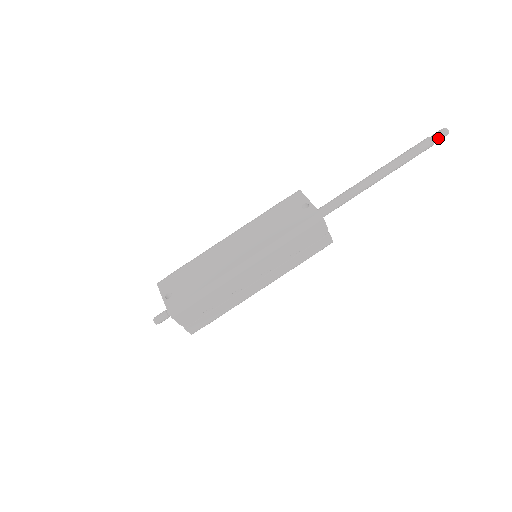
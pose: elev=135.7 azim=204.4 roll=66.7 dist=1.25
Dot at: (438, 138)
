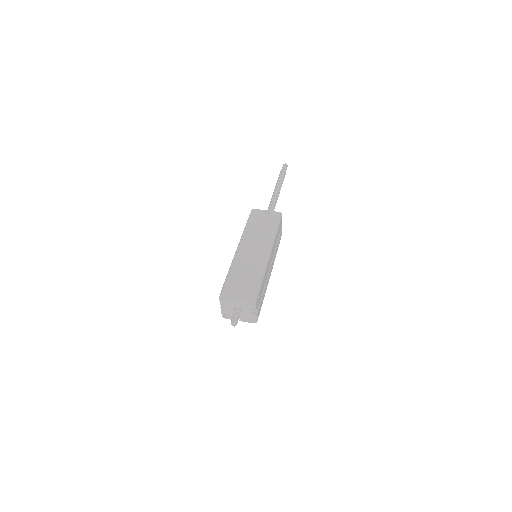
Dot at: (286, 168)
